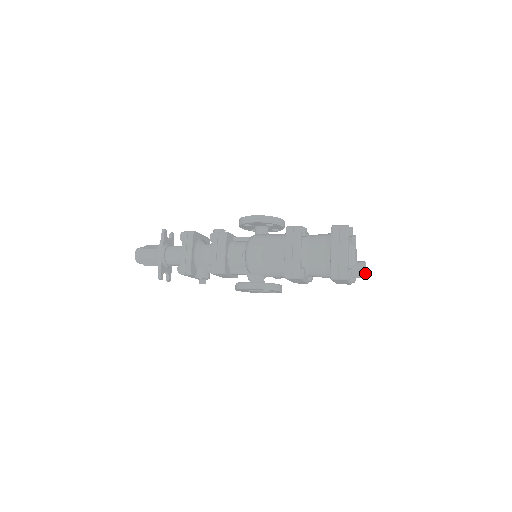
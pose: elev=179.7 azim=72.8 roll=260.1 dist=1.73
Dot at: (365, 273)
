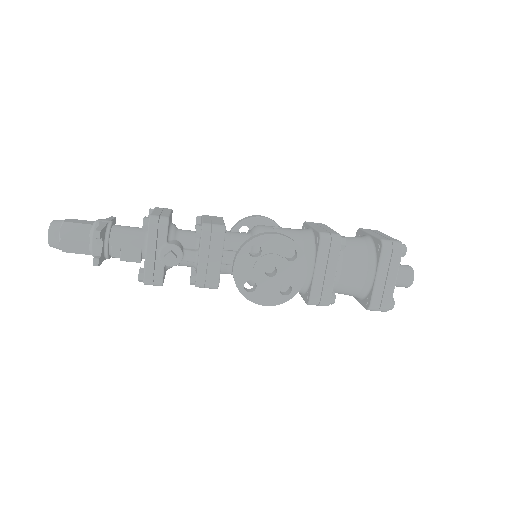
Dot at: (413, 270)
